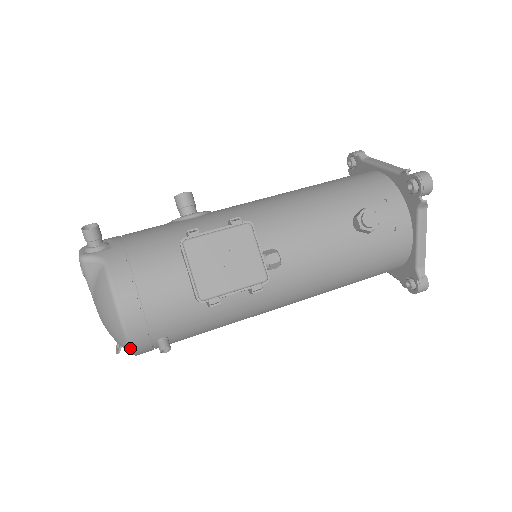
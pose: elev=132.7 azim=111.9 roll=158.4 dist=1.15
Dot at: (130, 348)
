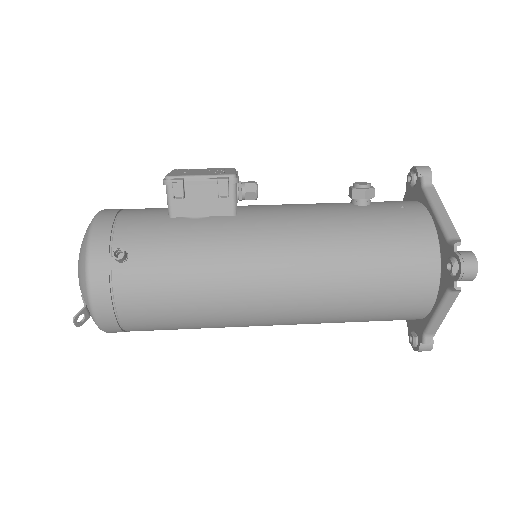
Dot at: (86, 254)
